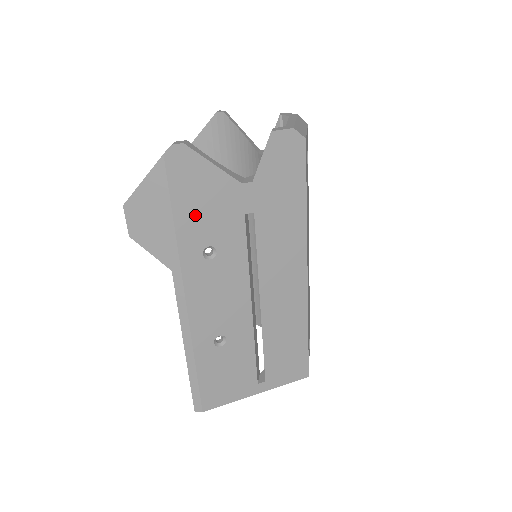
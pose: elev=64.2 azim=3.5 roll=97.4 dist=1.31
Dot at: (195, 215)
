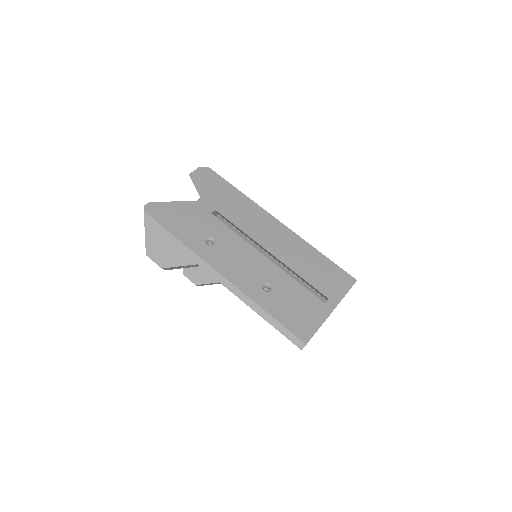
Dot at: (184, 228)
